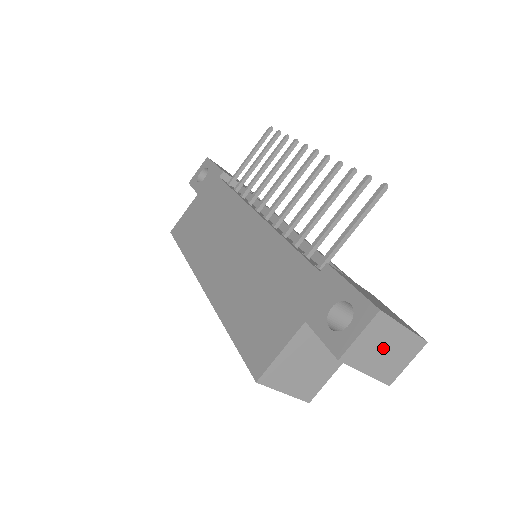
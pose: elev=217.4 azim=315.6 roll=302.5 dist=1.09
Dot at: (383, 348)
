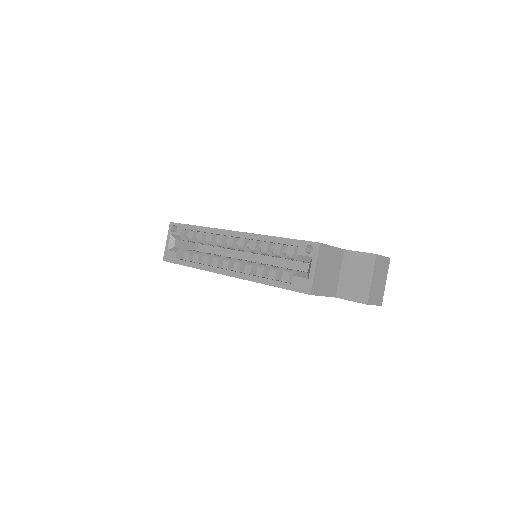
Dot at: (380, 278)
